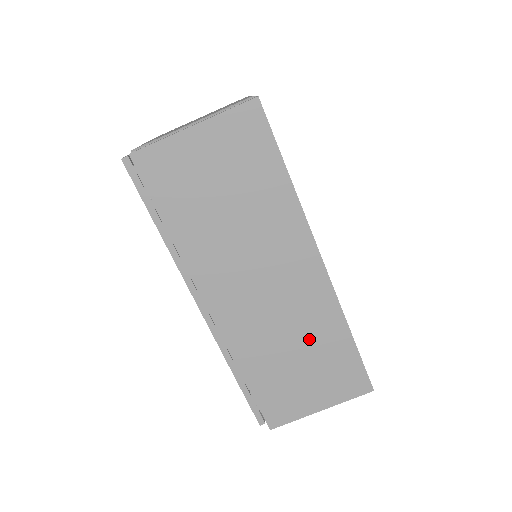
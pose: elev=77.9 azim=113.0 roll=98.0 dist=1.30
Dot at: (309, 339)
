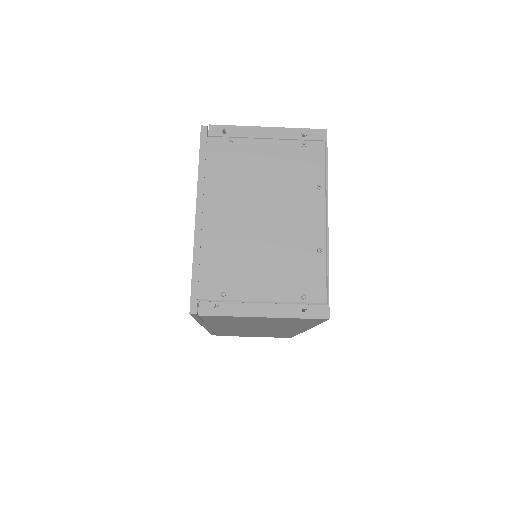
Dot at: occluded
